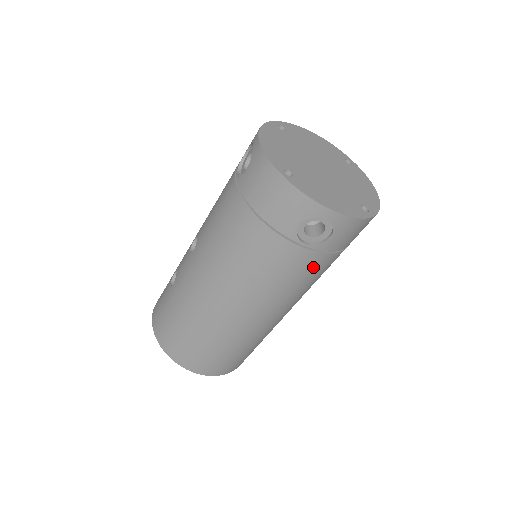
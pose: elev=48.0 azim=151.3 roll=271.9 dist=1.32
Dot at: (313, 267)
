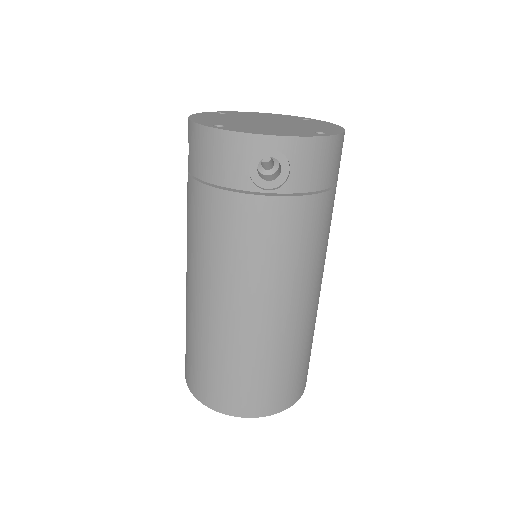
Dot at: (296, 220)
